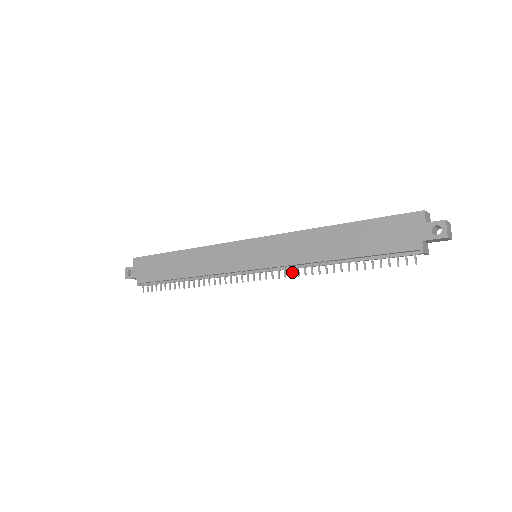
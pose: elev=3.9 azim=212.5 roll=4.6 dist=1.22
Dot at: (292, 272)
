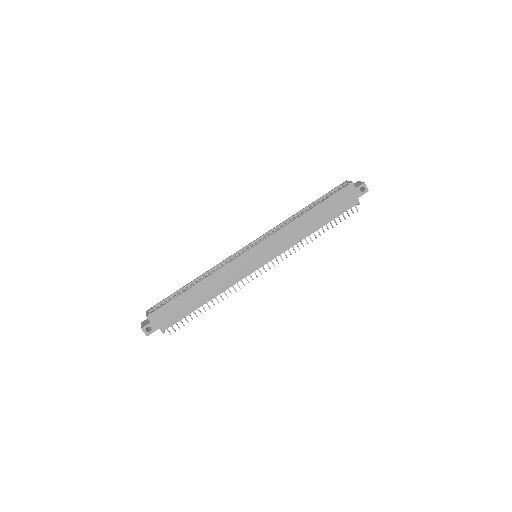
Dot at: (290, 252)
